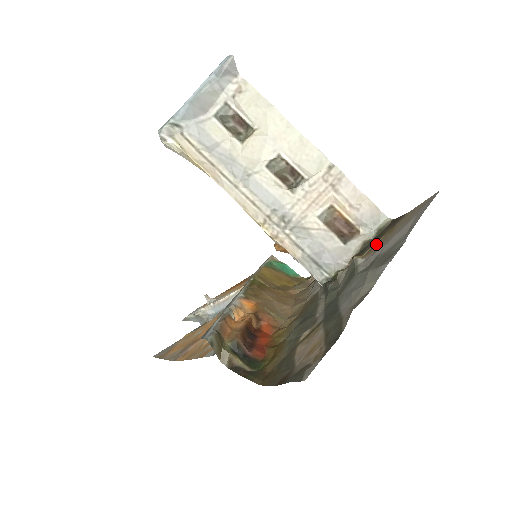
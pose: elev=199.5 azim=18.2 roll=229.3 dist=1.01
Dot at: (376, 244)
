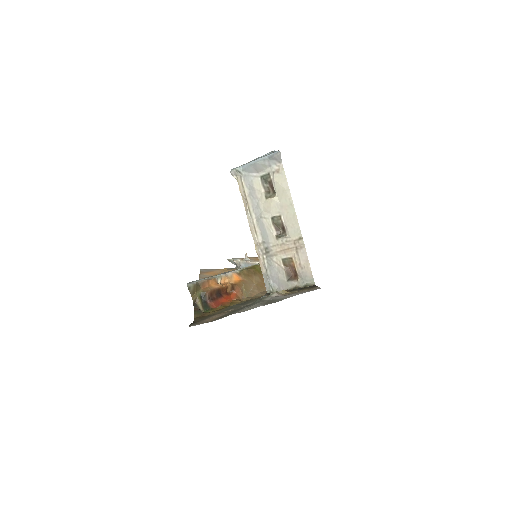
Dot at: occluded
